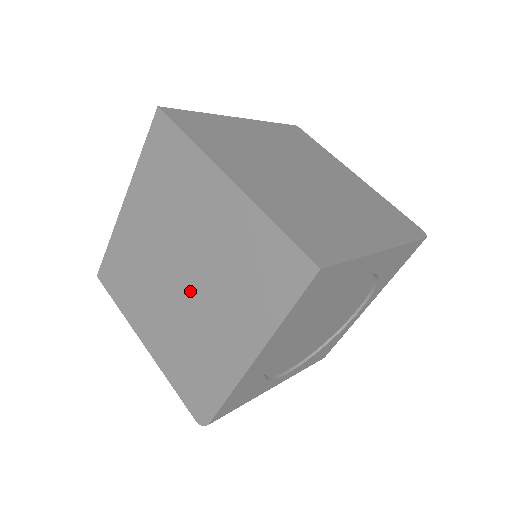
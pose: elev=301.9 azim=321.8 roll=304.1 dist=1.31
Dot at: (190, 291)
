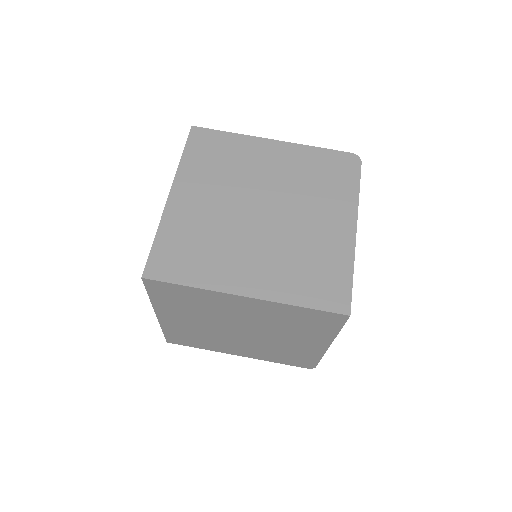
Dot at: (256, 336)
